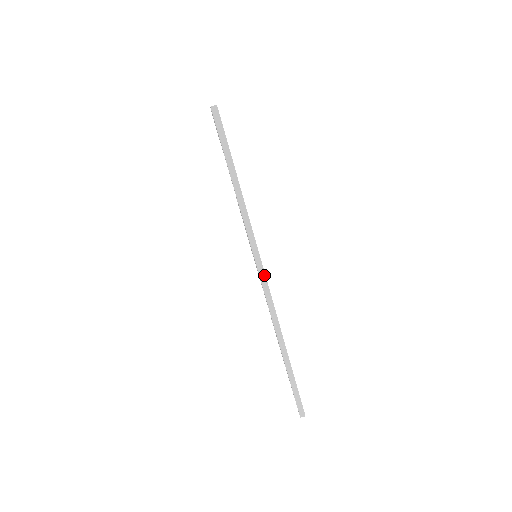
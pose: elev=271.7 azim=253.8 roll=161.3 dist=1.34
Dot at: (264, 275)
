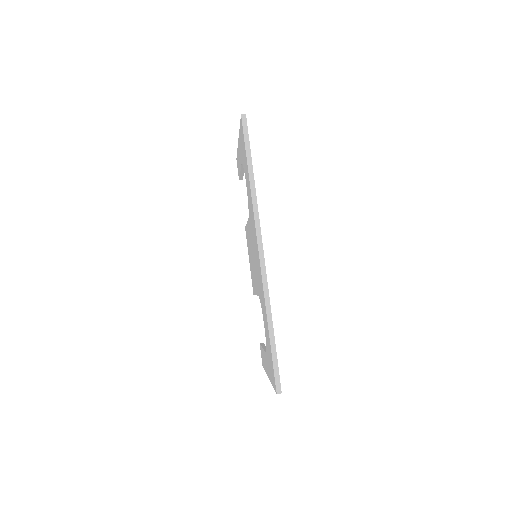
Dot at: (262, 248)
